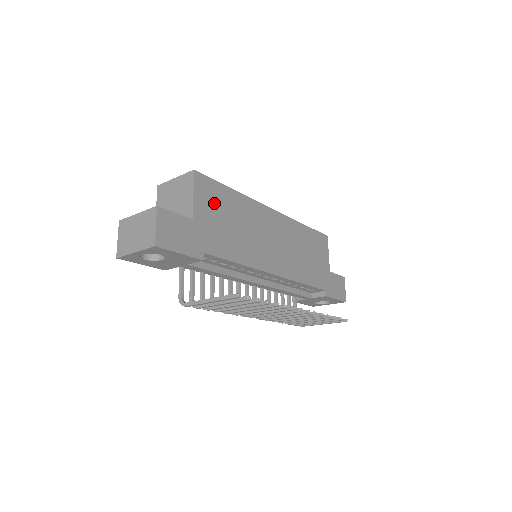
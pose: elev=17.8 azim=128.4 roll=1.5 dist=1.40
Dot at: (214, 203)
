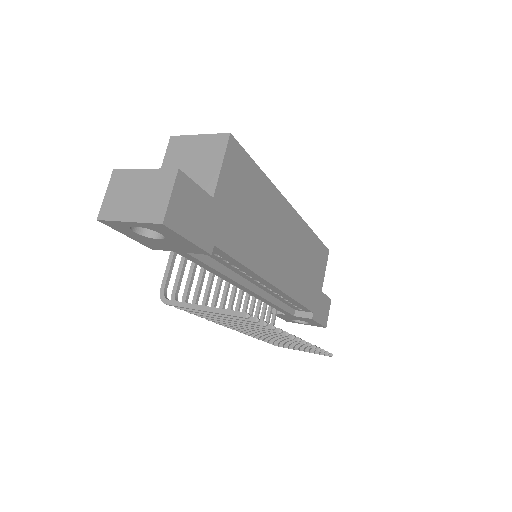
Dot at: (240, 183)
